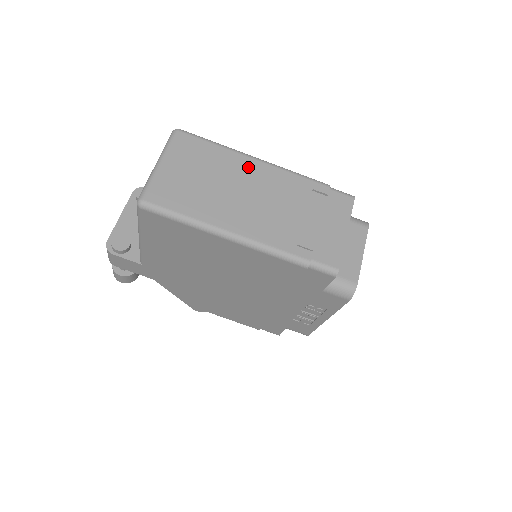
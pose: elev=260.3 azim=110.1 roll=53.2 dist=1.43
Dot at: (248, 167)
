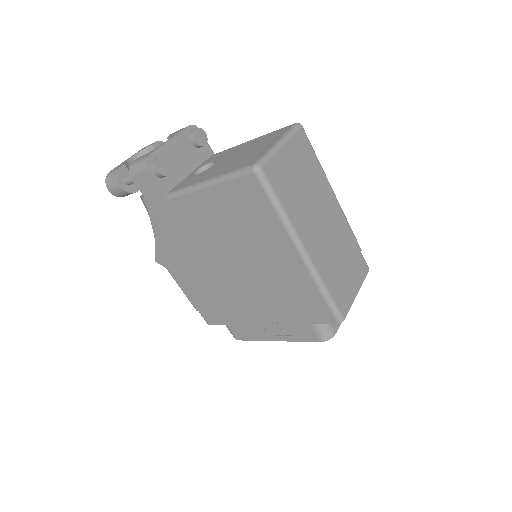
Dot at: (328, 196)
